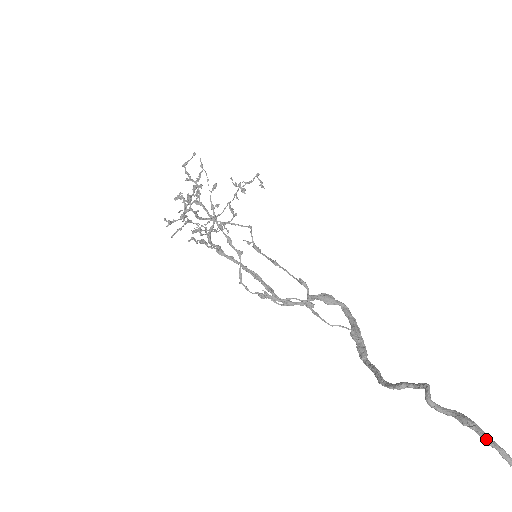
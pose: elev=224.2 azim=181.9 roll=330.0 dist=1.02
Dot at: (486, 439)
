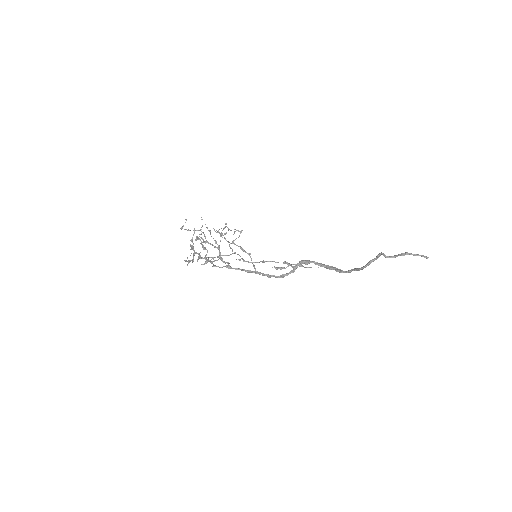
Dot at: (414, 254)
